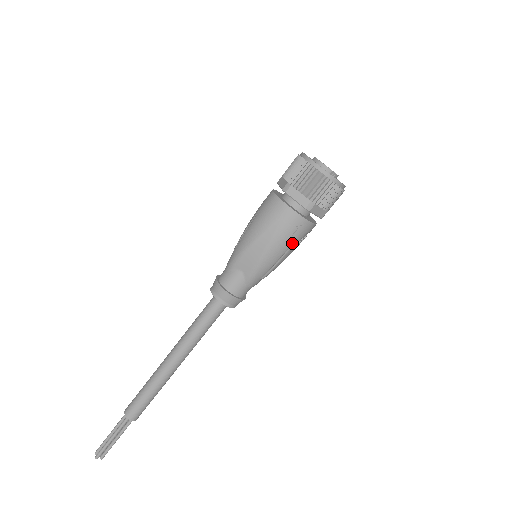
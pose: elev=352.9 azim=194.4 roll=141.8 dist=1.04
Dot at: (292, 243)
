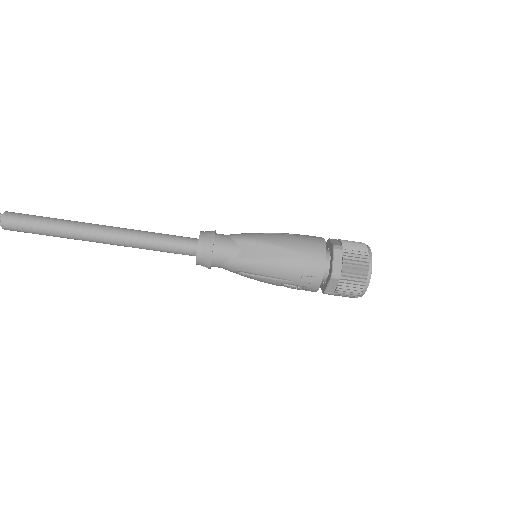
Dot at: (293, 280)
